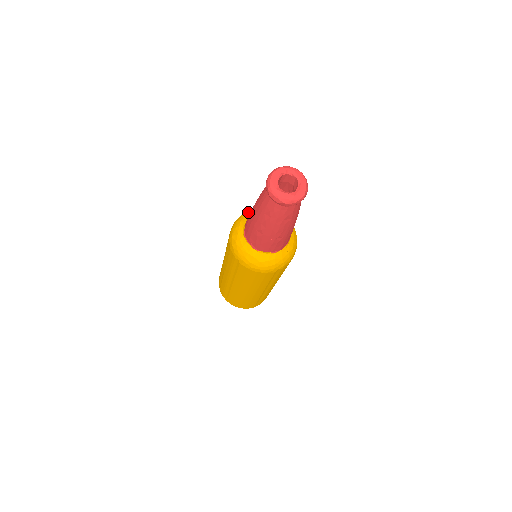
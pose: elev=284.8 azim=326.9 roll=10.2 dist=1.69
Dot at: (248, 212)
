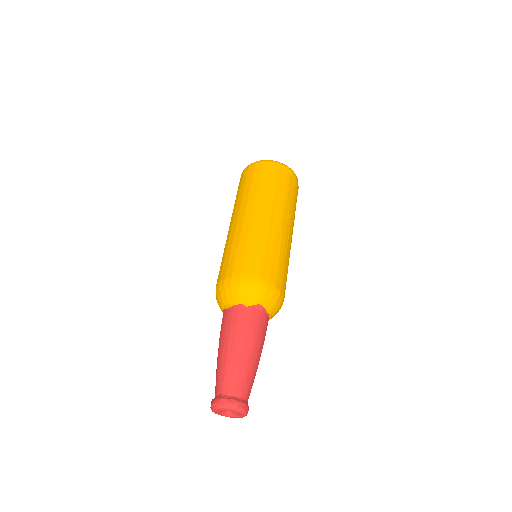
Dot at: (218, 303)
